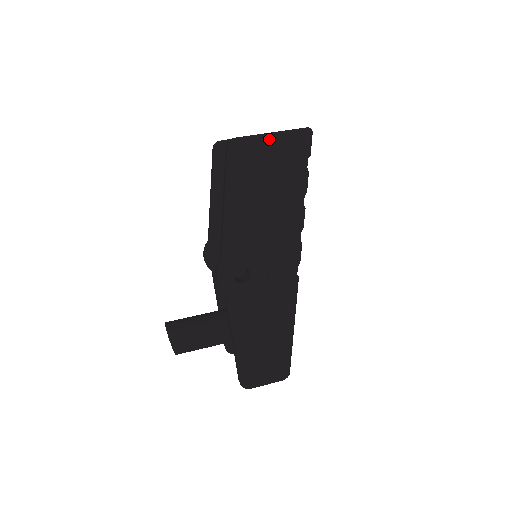
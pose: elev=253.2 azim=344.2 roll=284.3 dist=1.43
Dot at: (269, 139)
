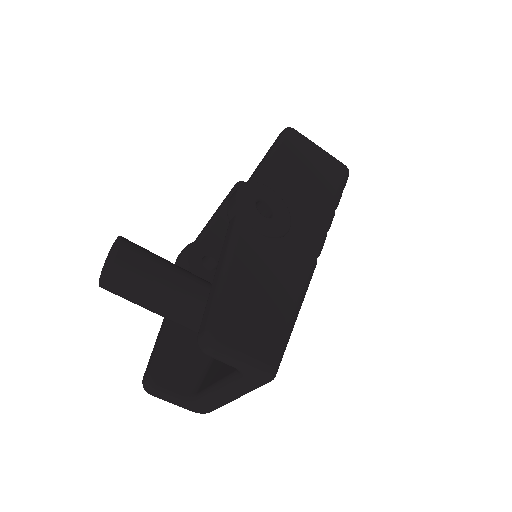
Dot at: (319, 148)
